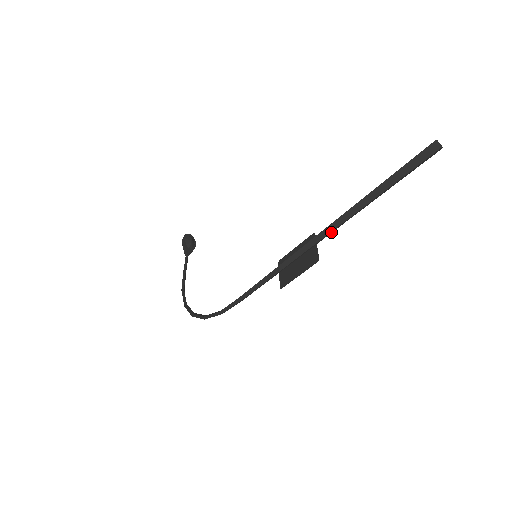
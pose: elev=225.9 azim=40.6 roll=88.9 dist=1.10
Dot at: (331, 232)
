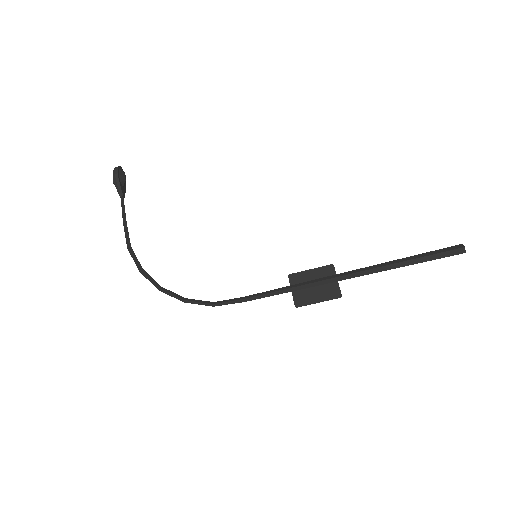
Dot at: (356, 275)
